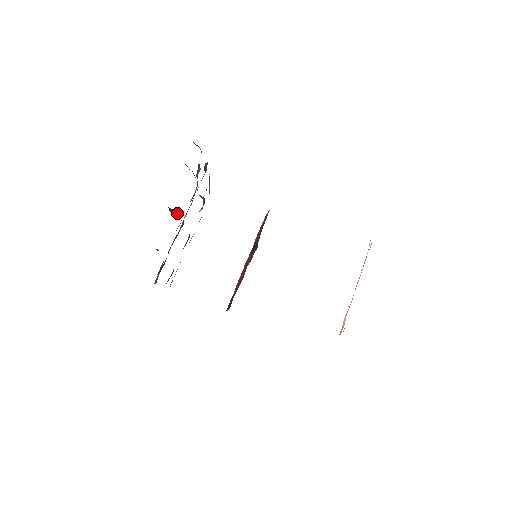
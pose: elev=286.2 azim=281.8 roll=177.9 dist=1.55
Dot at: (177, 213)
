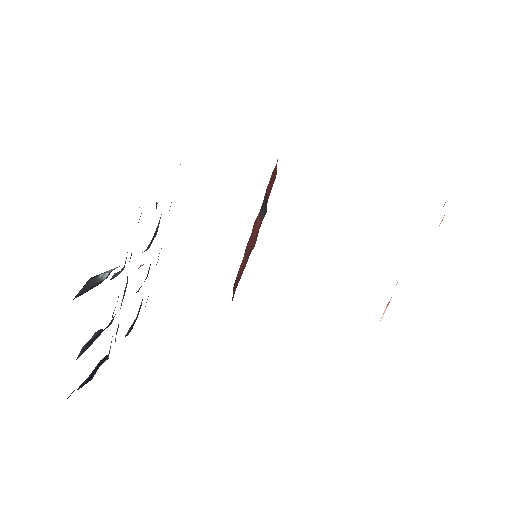
Dot at: occluded
